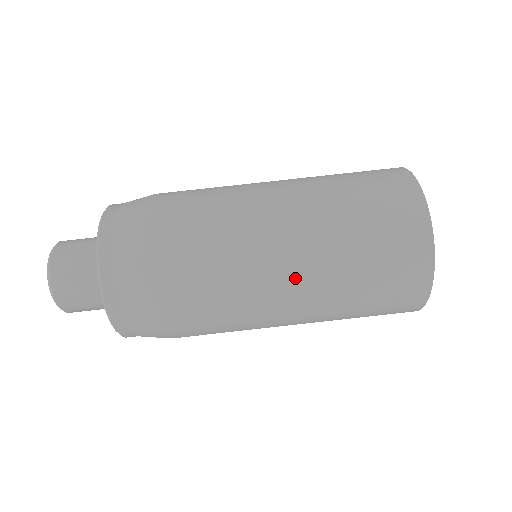
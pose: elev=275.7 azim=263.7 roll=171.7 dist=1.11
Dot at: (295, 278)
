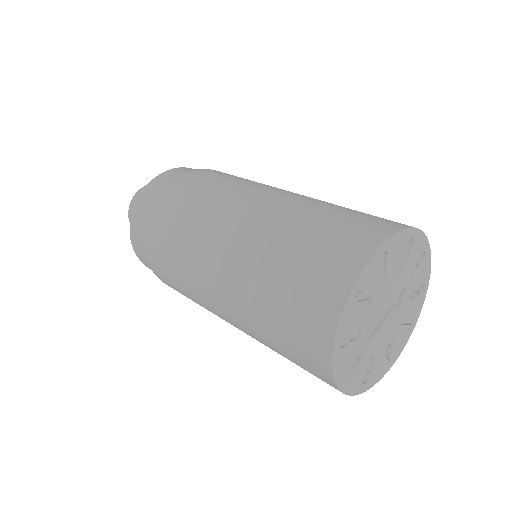
Dot at: (228, 252)
